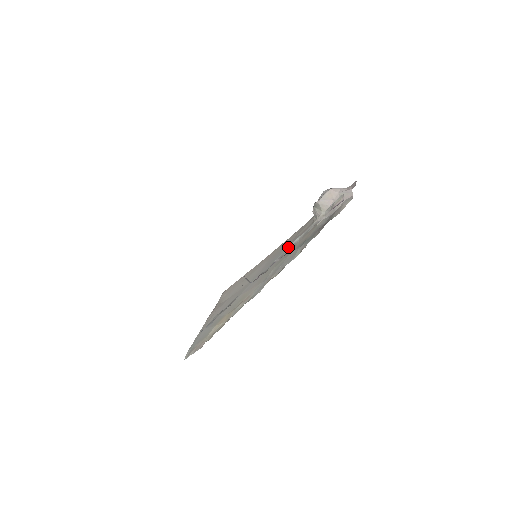
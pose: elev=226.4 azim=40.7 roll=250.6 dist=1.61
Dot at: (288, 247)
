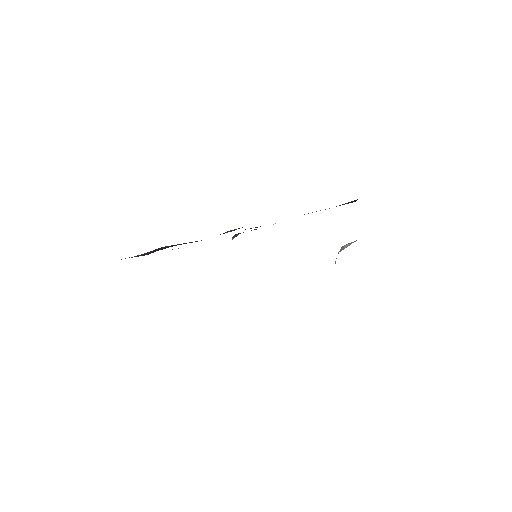
Dot at: occluded
